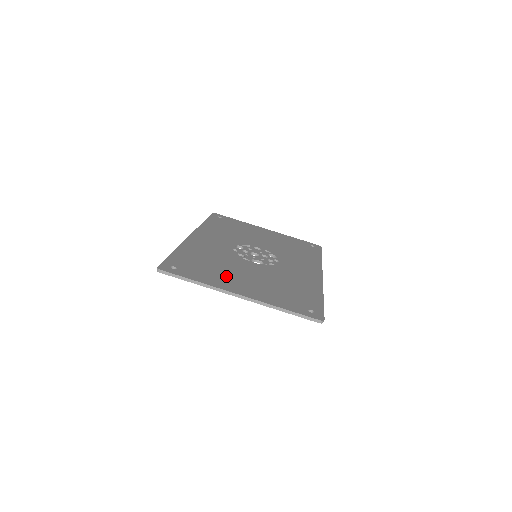
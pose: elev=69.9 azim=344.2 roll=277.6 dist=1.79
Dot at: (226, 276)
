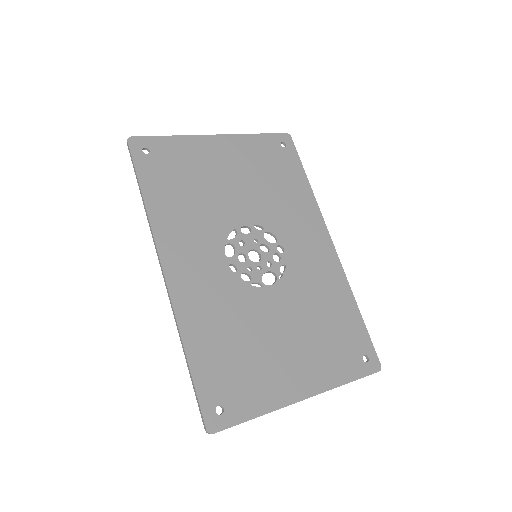
Dot at: (271, 365)
